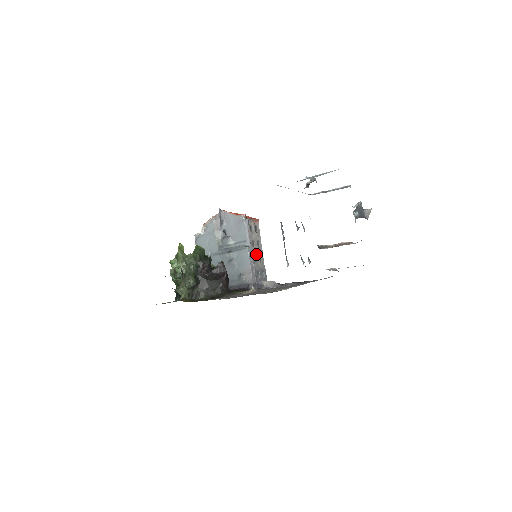
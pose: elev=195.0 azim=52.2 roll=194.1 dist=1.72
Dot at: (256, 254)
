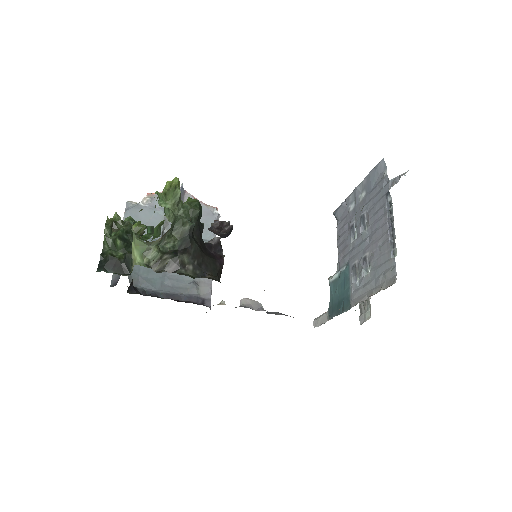
Dot at: occluded
